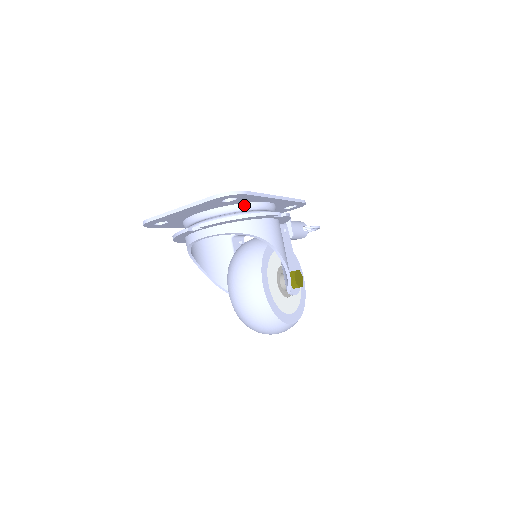
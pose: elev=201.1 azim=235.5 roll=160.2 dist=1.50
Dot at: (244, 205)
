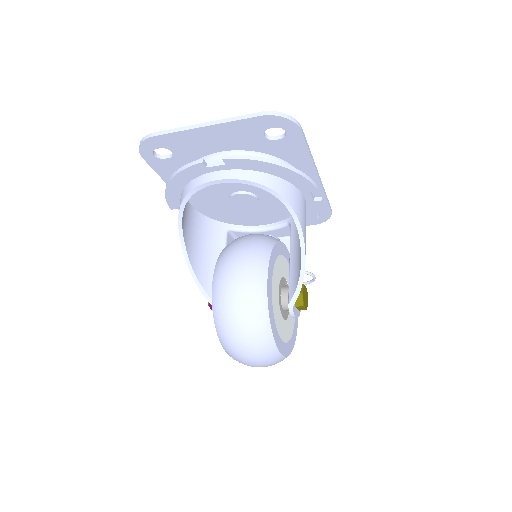
Dot at: (281, 161)
